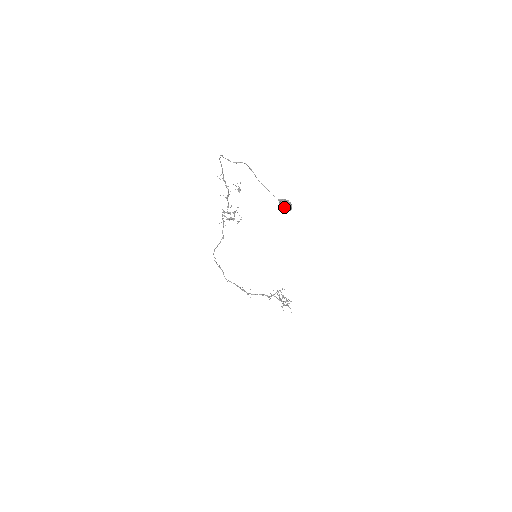
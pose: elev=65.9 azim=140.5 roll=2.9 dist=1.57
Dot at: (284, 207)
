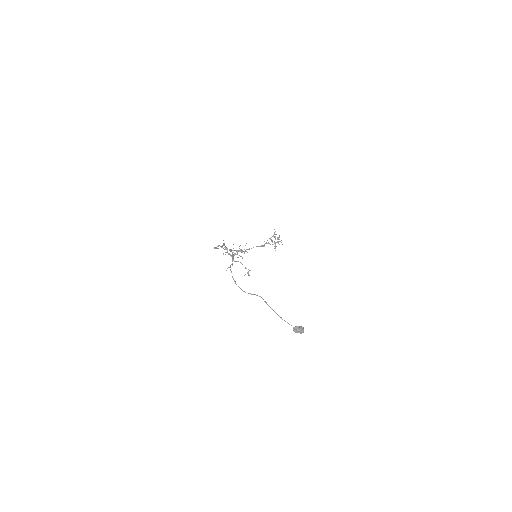
Dot at: occluded
